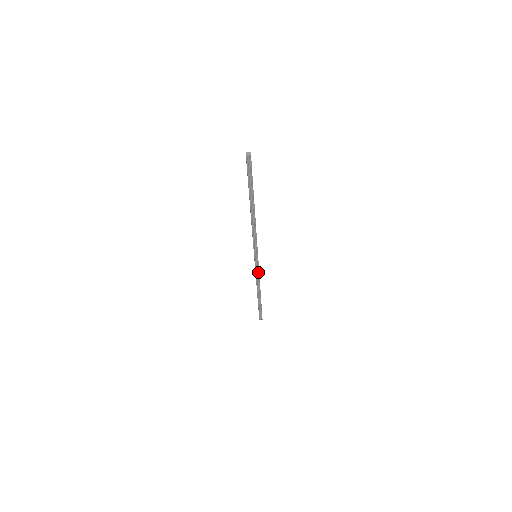
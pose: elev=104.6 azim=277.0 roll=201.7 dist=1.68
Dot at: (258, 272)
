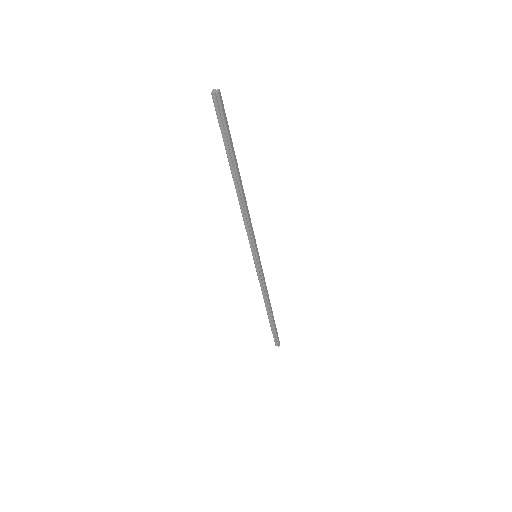
Dot at: (262, 279)
